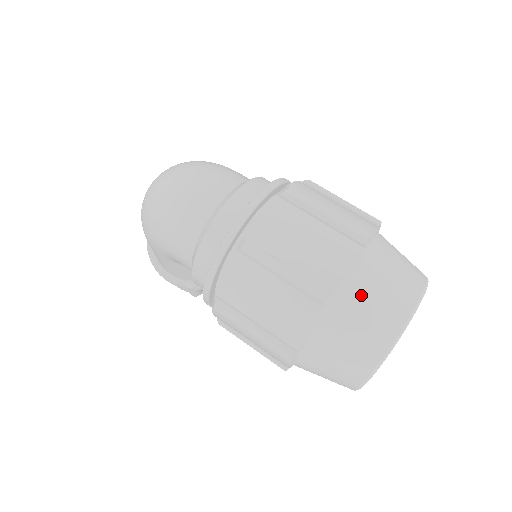
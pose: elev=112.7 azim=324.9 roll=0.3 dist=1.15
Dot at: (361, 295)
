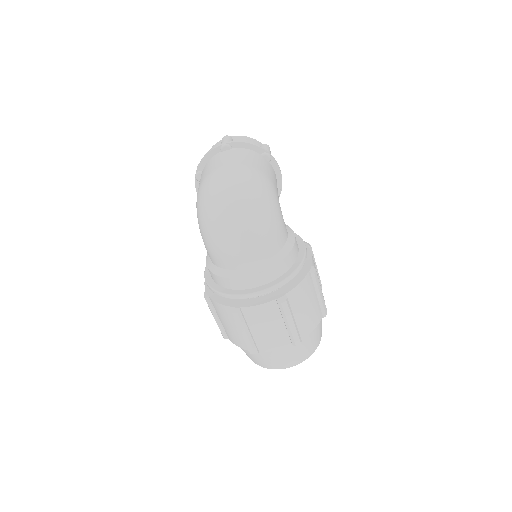
Dot at: (271, 356)
